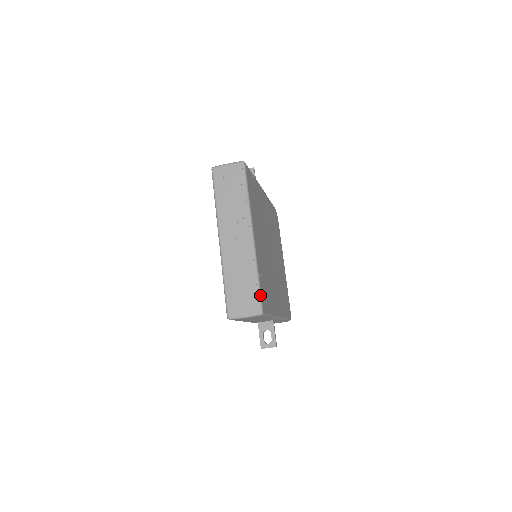
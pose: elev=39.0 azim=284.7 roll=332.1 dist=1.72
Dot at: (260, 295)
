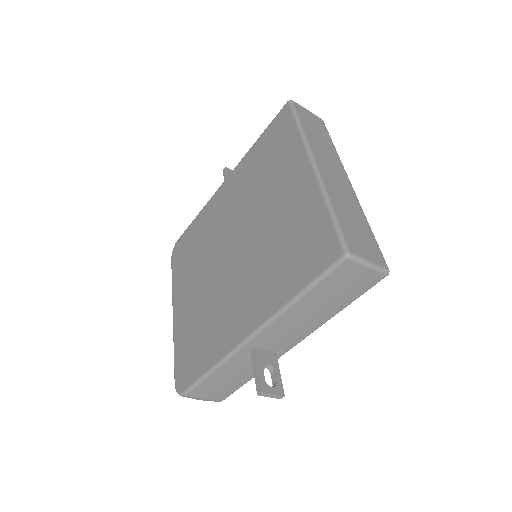
Dot at: occluded
